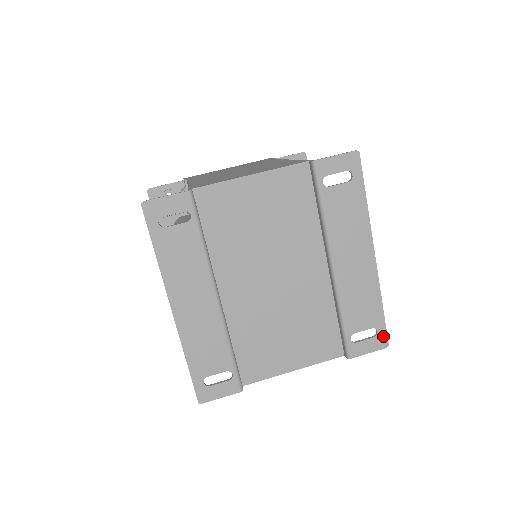
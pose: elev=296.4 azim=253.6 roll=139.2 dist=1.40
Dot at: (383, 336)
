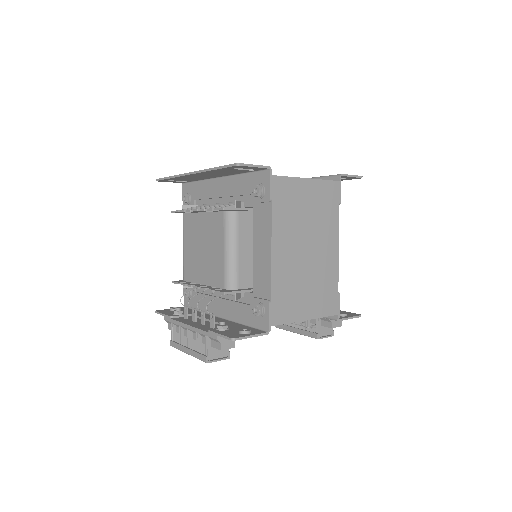
Dot at: occluded
